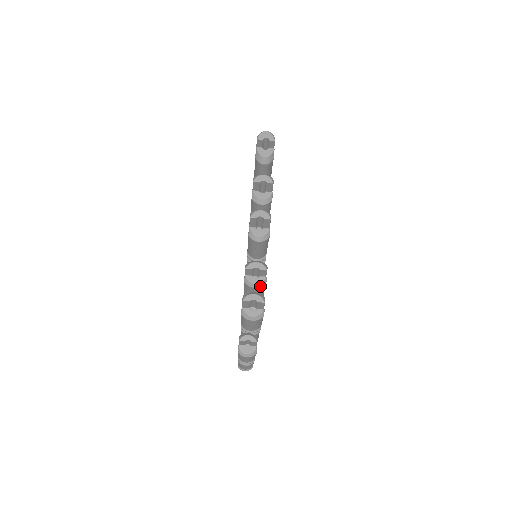
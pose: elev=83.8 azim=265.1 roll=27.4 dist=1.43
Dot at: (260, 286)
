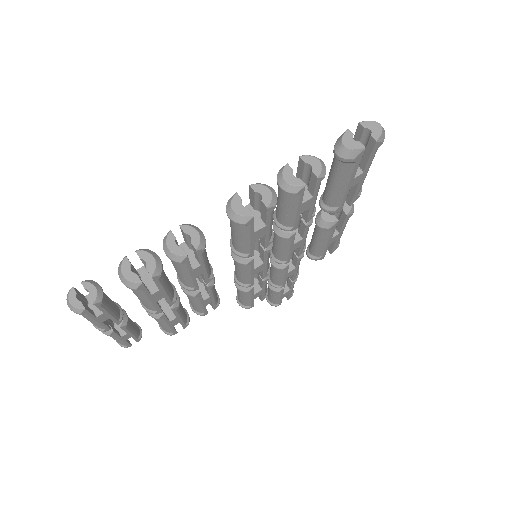
Dot at: (172, 258)
